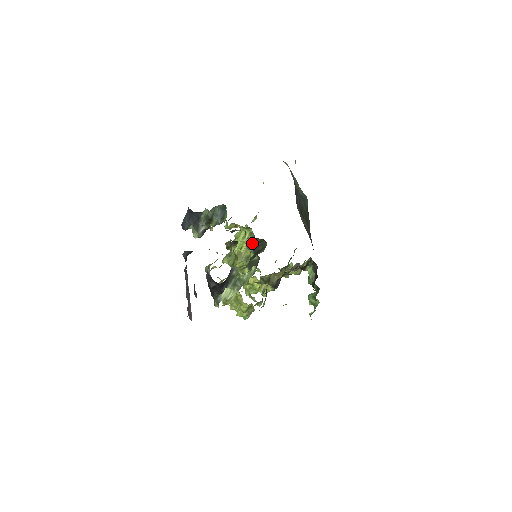
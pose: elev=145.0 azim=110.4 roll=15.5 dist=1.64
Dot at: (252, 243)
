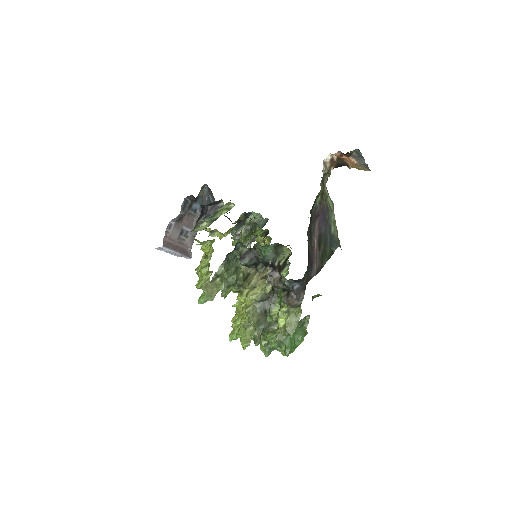
Dot at: occluded
